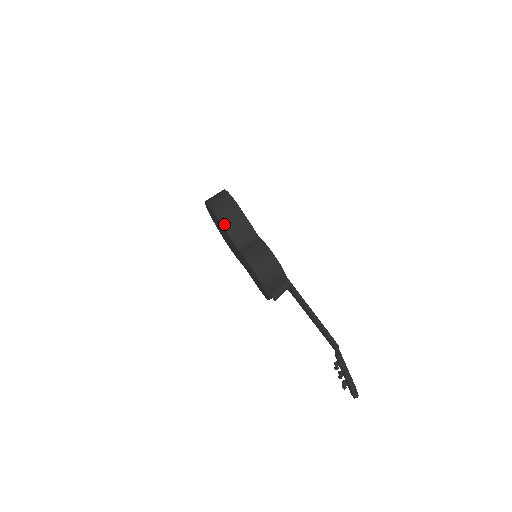
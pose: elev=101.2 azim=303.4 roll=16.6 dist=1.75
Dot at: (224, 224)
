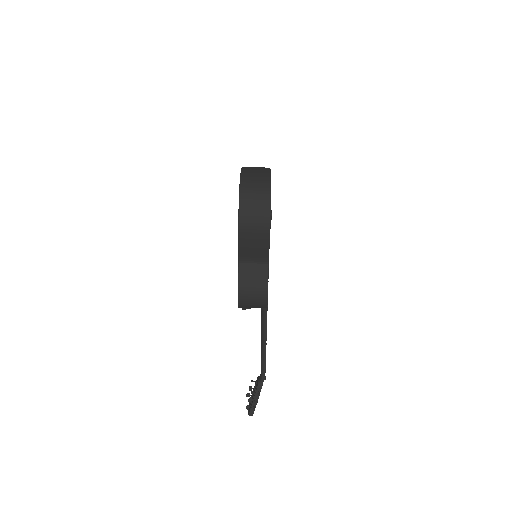
Dot at: (241, 239)
